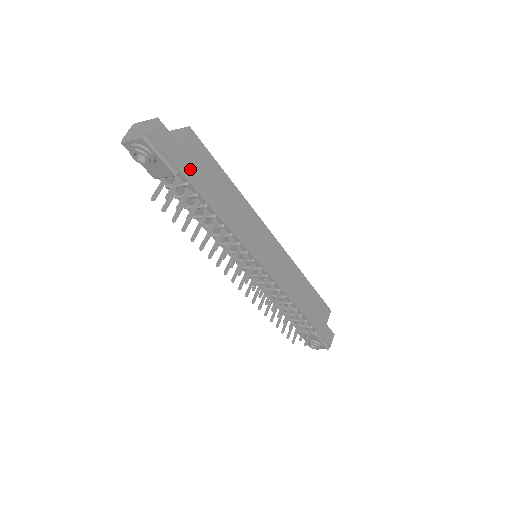
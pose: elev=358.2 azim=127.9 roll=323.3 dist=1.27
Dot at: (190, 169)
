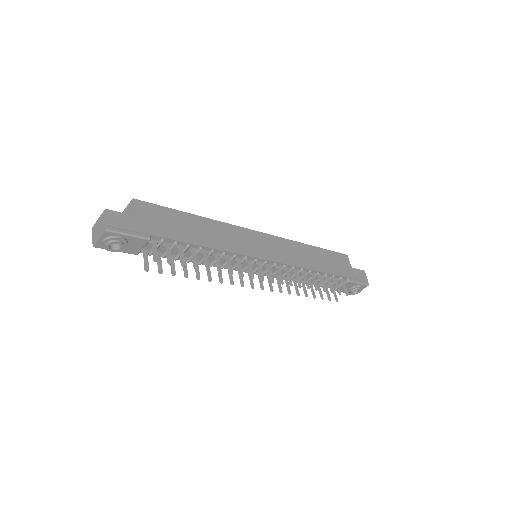
Dot at: (156, 228)
